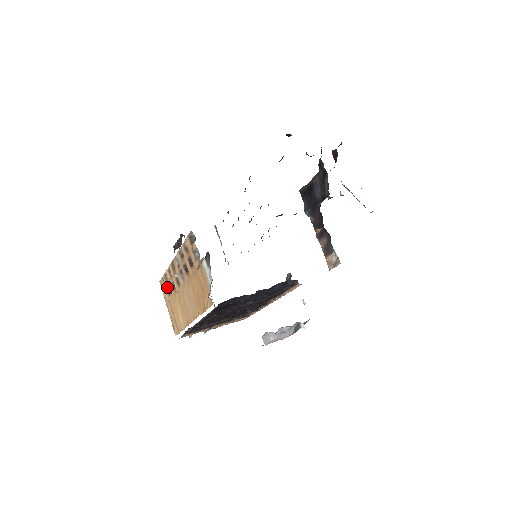
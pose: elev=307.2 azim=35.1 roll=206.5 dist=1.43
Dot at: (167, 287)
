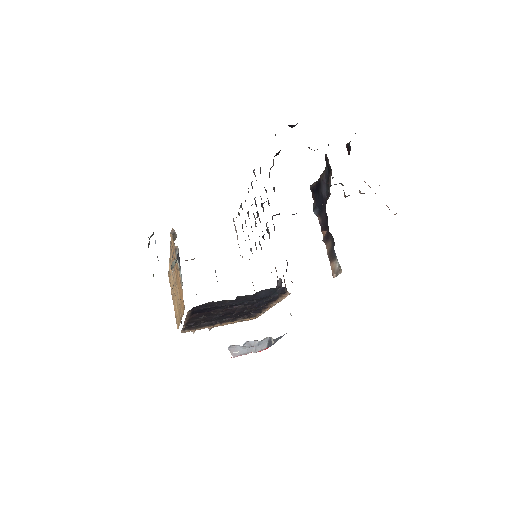
Dot at: occluded
